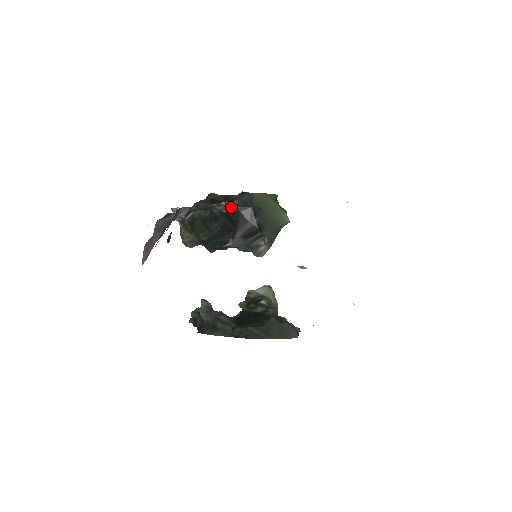
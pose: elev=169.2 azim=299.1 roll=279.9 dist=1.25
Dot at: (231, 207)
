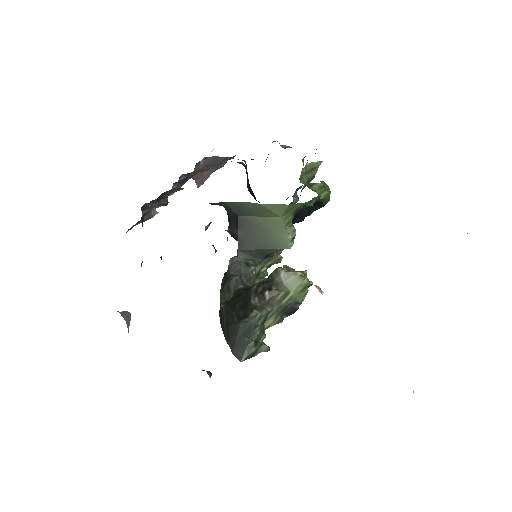
Dot at: occluded
